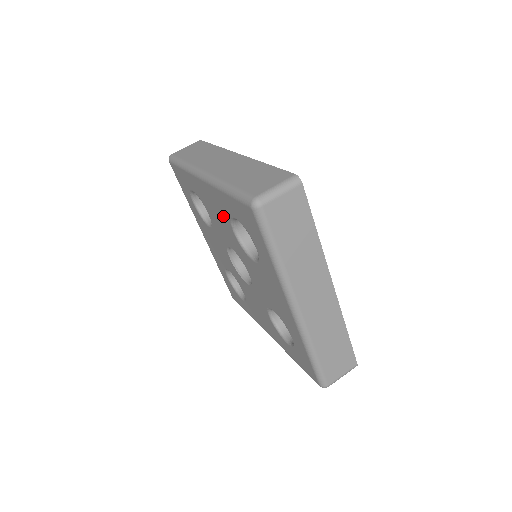
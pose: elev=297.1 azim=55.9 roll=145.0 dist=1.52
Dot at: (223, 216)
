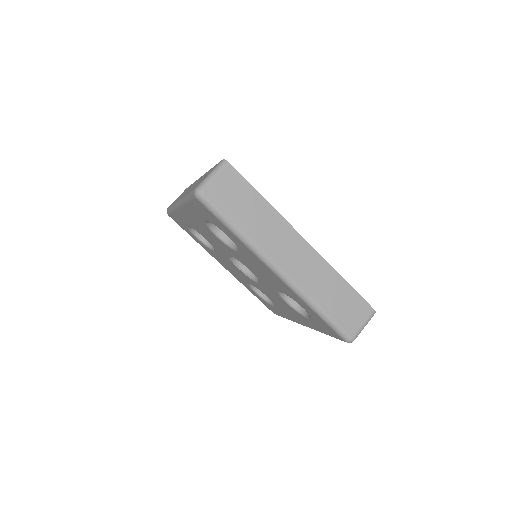
Dot at: (204, 228)
